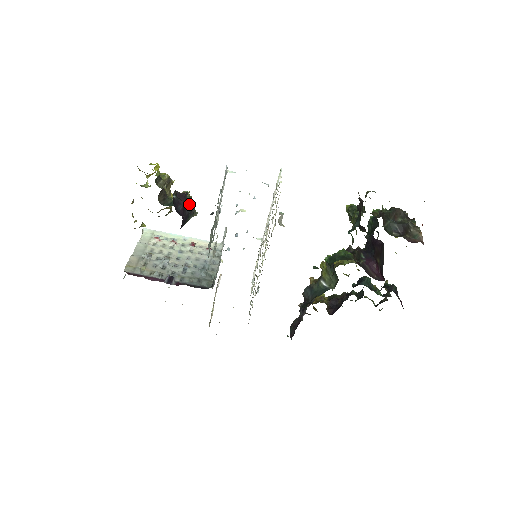
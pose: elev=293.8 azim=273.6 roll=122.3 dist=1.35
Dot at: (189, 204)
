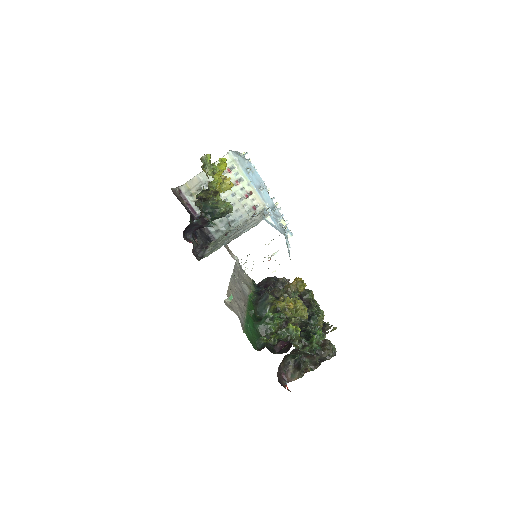
Dot at: (207, 226)
